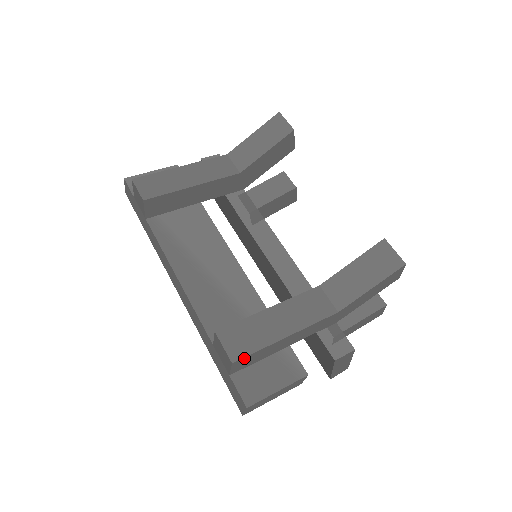
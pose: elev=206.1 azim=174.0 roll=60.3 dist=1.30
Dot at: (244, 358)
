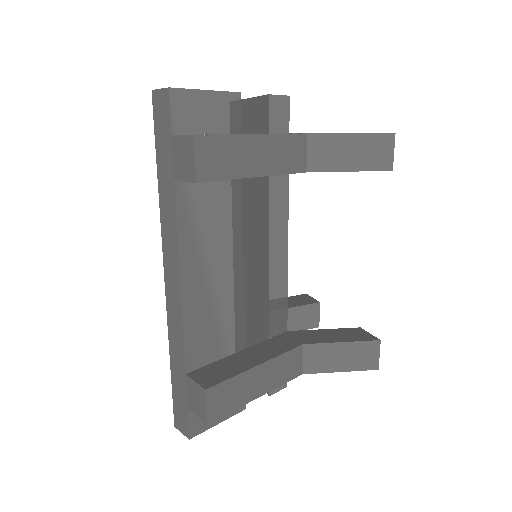
Dot at: (217, 417)
